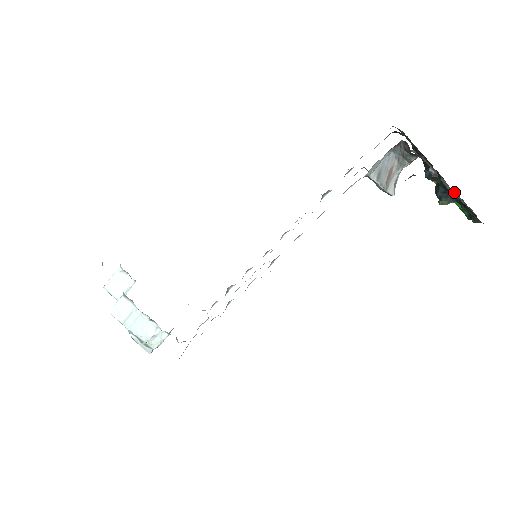
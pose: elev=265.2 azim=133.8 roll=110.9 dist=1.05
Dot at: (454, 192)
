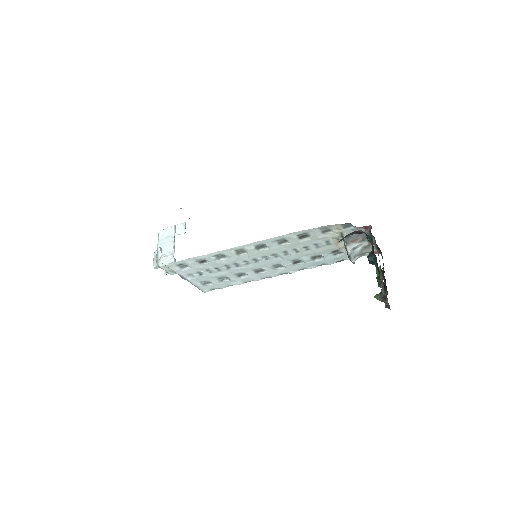
Dot at: occluded
